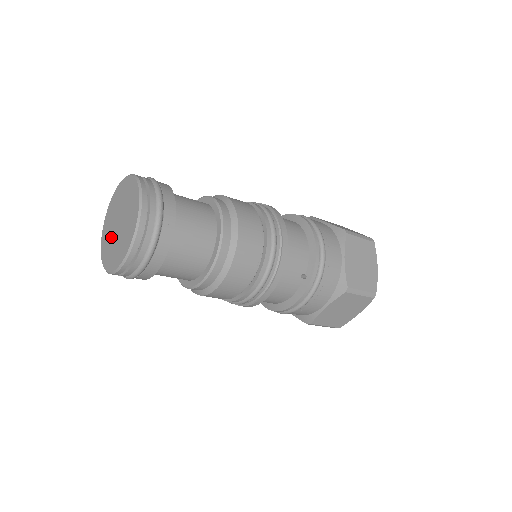
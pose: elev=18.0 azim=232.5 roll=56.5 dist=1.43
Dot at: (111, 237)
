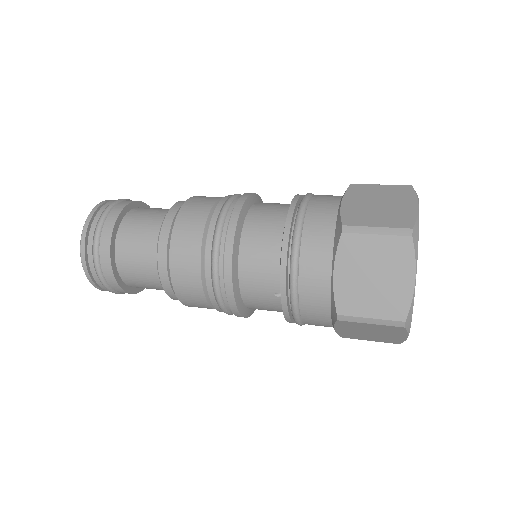
Dot at: occluded
